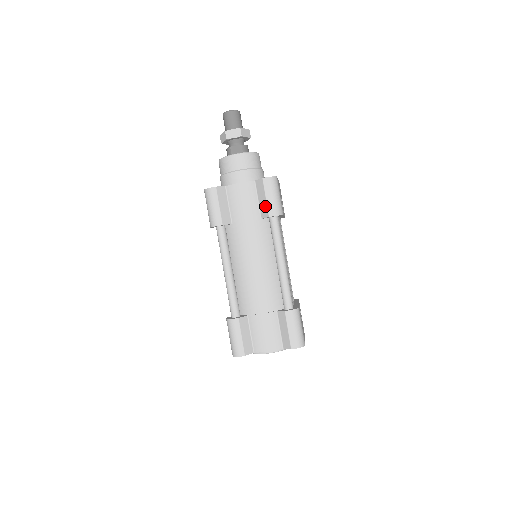
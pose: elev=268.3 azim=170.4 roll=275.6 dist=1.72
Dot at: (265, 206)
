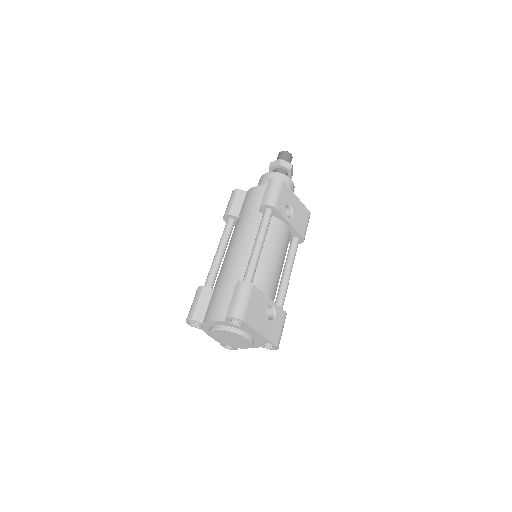
Dot at: occluded
